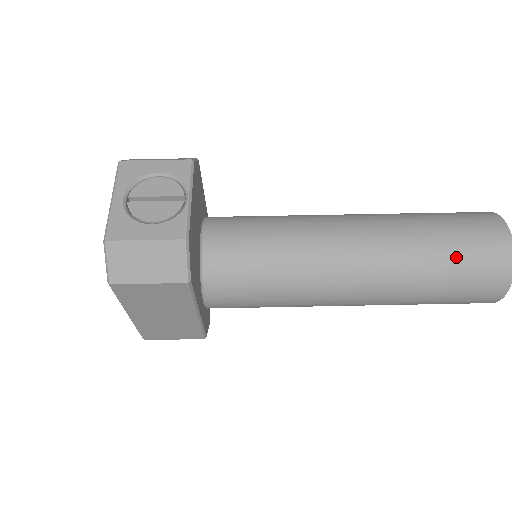
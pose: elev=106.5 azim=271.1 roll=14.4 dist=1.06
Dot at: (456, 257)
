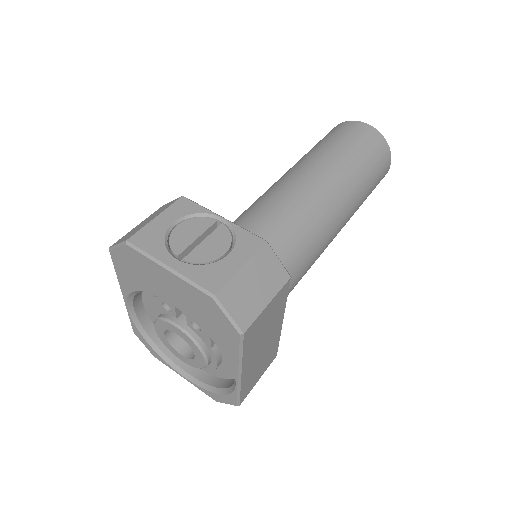
Dot at: (362, 154)
